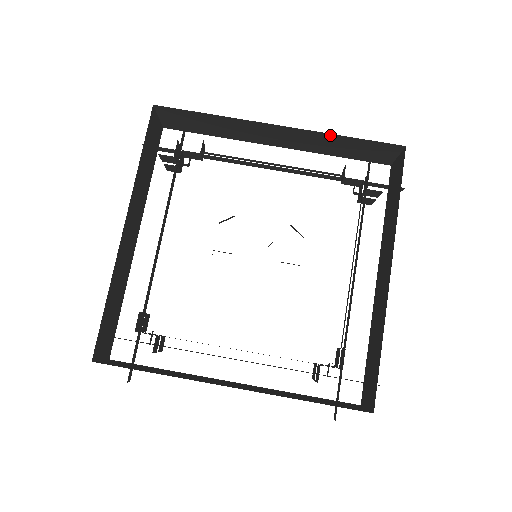
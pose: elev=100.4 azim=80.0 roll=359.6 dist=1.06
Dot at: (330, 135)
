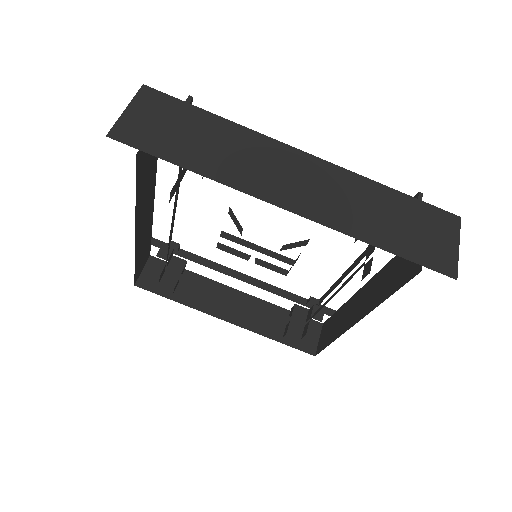
Dot at: occluded
